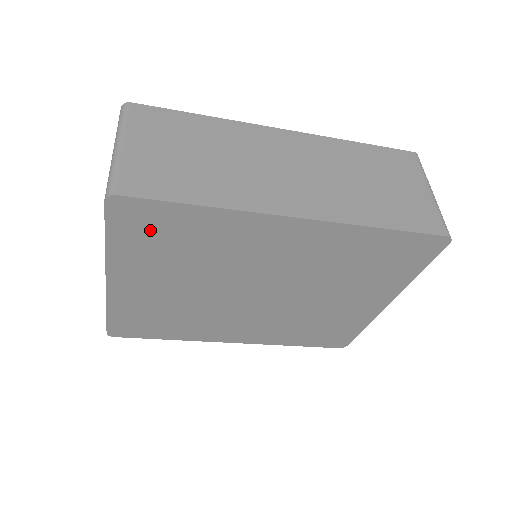
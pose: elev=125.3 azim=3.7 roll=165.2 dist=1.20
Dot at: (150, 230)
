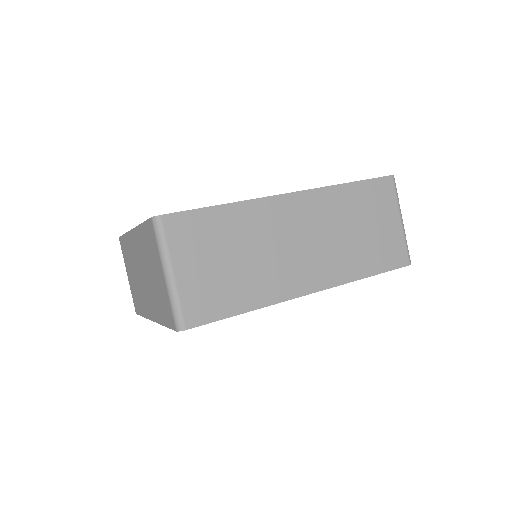
Dot at: occluded
